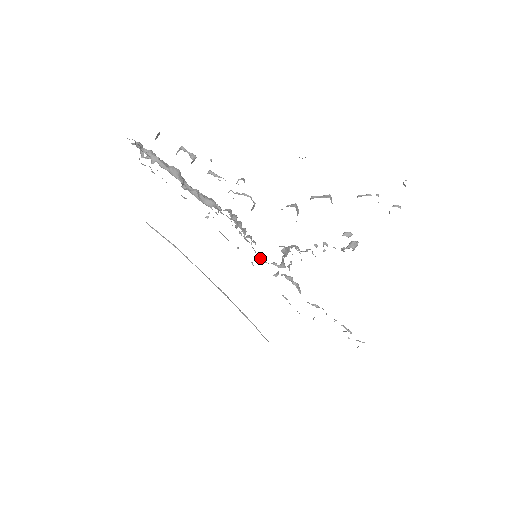
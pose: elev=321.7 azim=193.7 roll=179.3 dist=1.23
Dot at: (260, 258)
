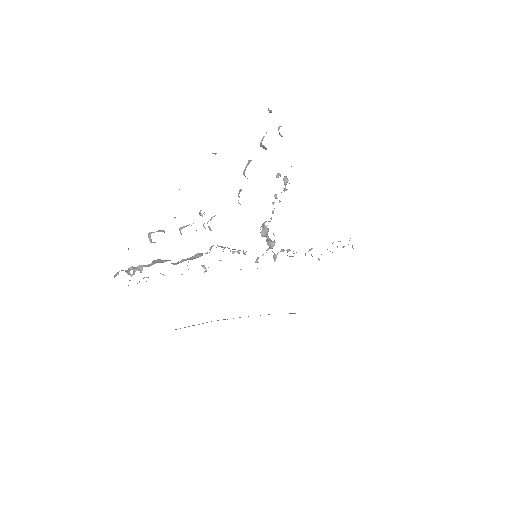
Dot at: (258, 257)
